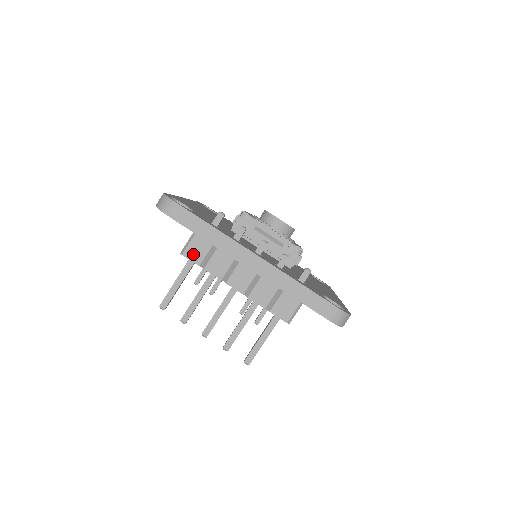
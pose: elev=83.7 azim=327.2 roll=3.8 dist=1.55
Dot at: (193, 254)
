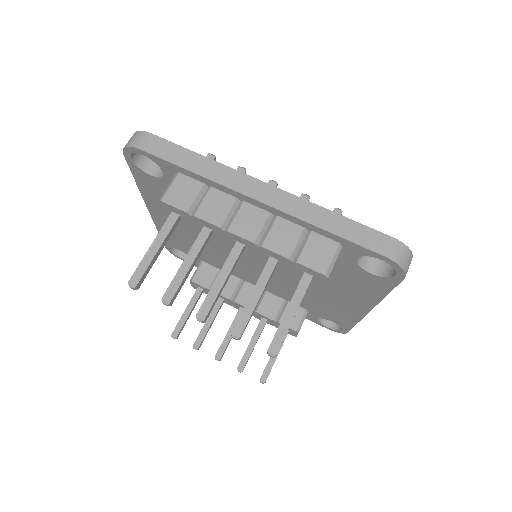
Dot at: (177, 198)
